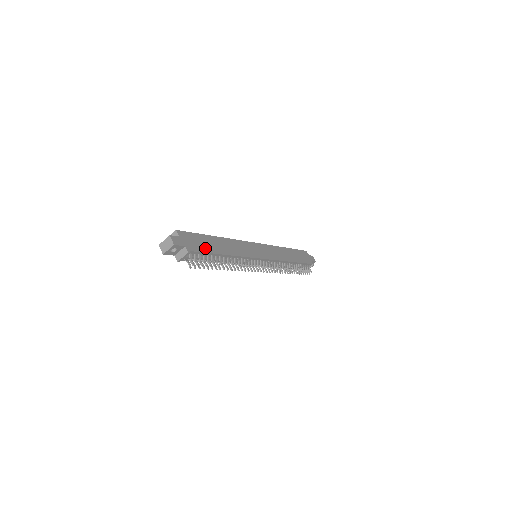
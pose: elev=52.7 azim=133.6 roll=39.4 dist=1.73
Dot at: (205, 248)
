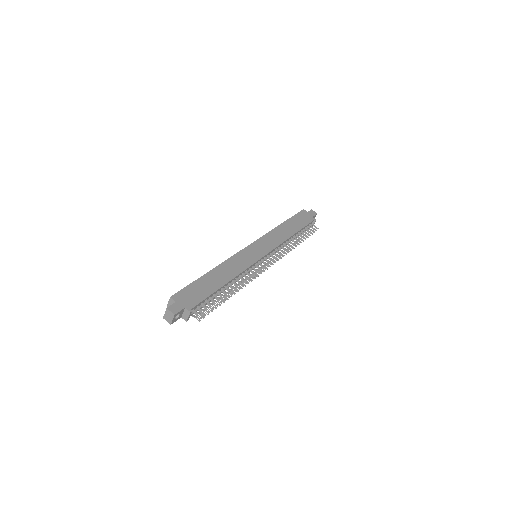
Dot at: (204, 293)
